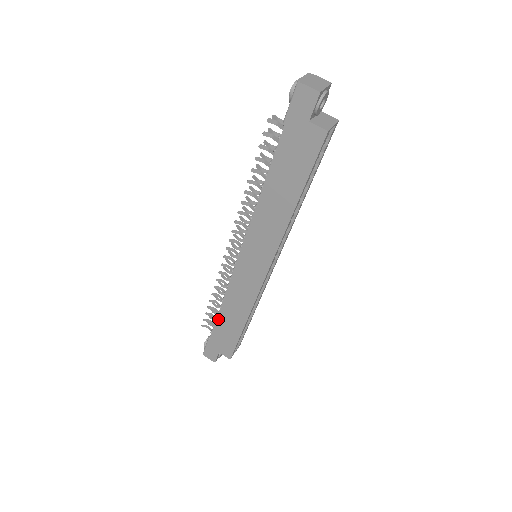
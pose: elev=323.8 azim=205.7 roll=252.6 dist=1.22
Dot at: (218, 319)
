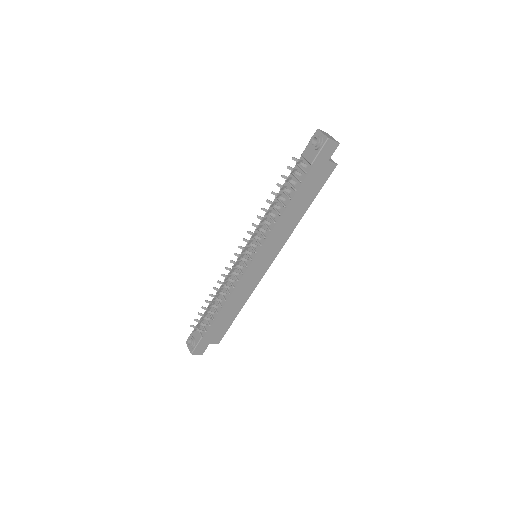
Dot at: (218, 317)
